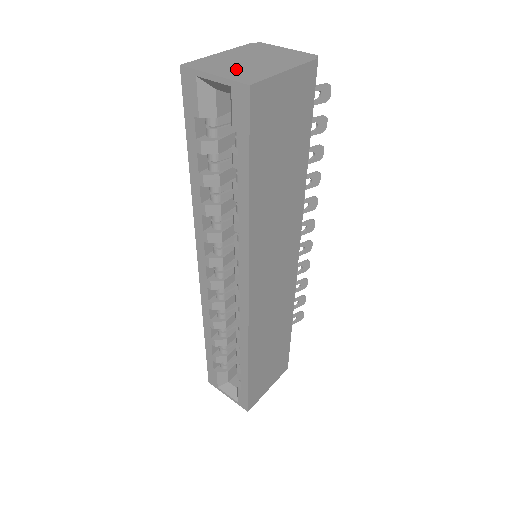
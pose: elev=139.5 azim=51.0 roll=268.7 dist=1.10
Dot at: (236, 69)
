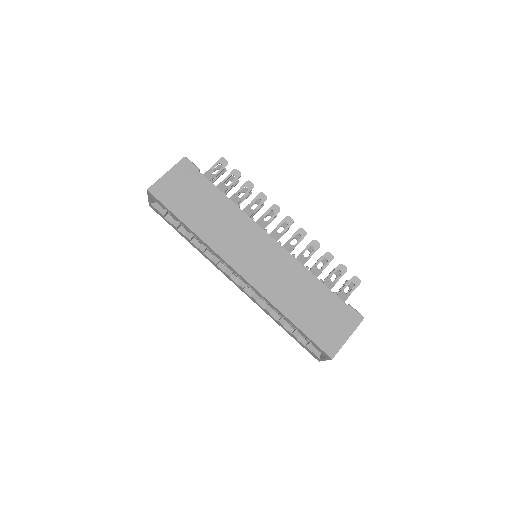
Dot at: occluded
